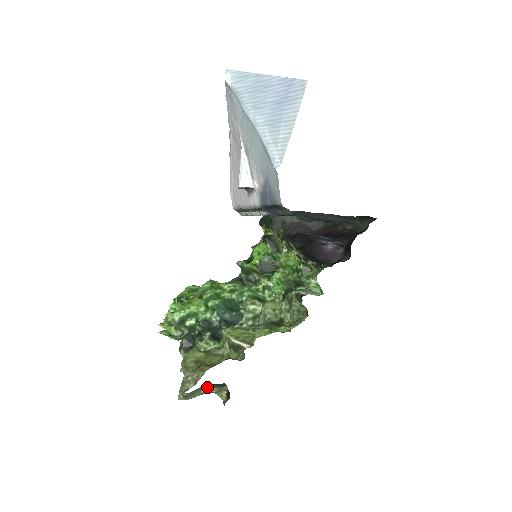
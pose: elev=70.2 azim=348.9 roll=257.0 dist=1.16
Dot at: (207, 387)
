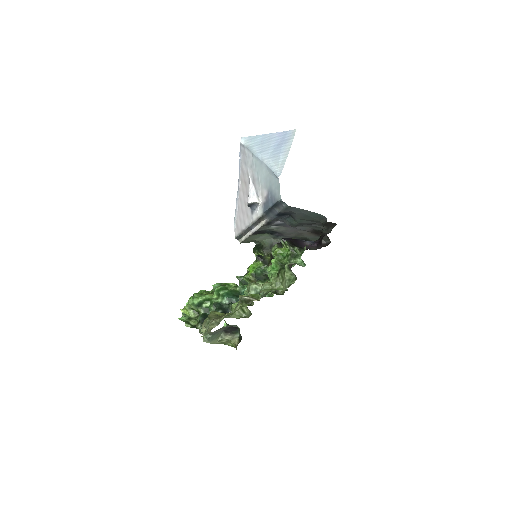
Dot at: (224, 335)
